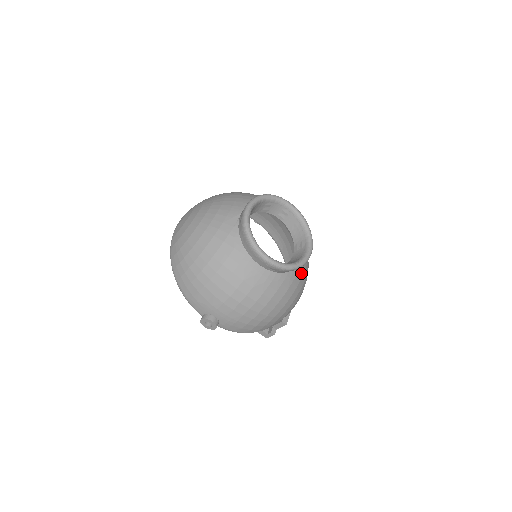
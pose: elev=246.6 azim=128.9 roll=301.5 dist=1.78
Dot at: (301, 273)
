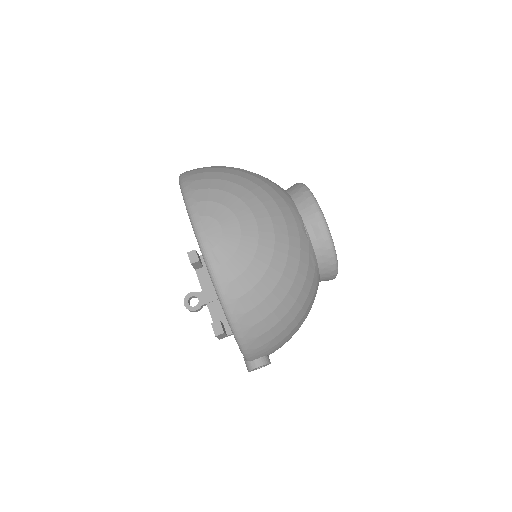
Dot at: occluded
